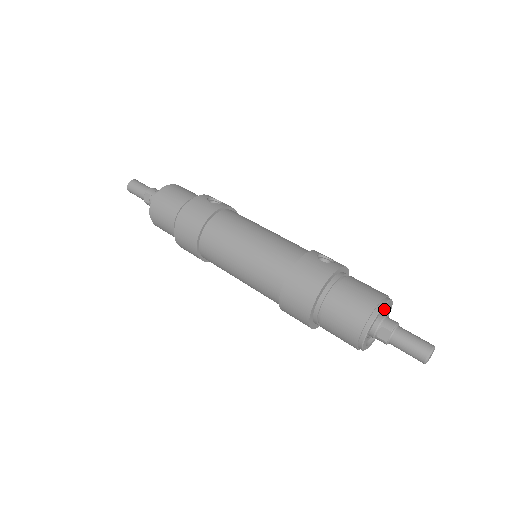
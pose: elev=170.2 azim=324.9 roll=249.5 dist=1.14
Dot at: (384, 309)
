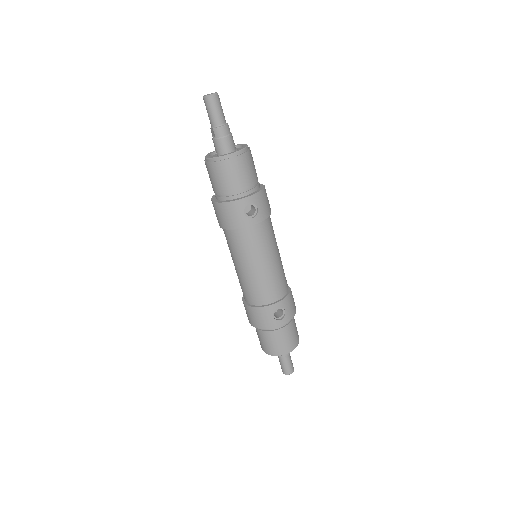
Dot at: occluded
